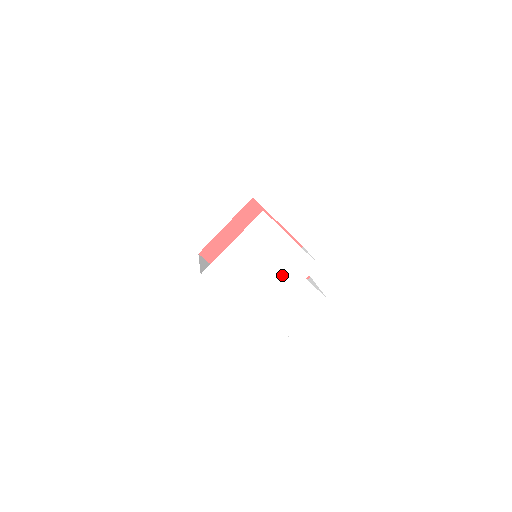
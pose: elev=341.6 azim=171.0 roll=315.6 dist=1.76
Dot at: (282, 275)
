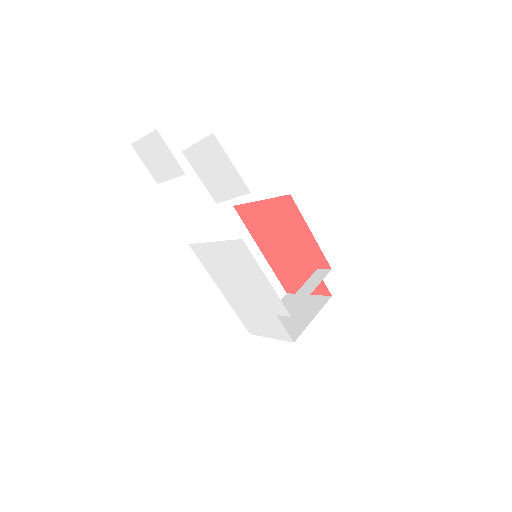
Dot at: (255, 296)
